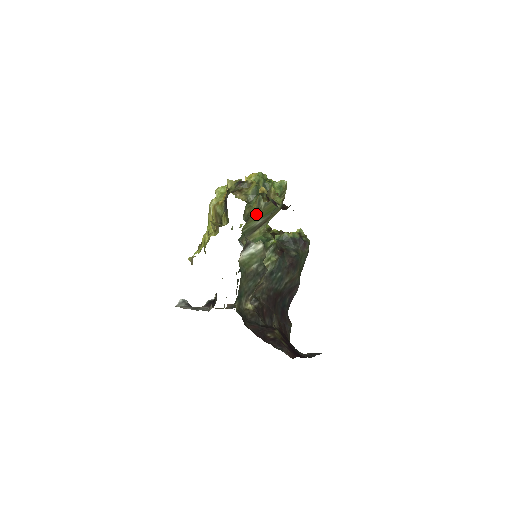
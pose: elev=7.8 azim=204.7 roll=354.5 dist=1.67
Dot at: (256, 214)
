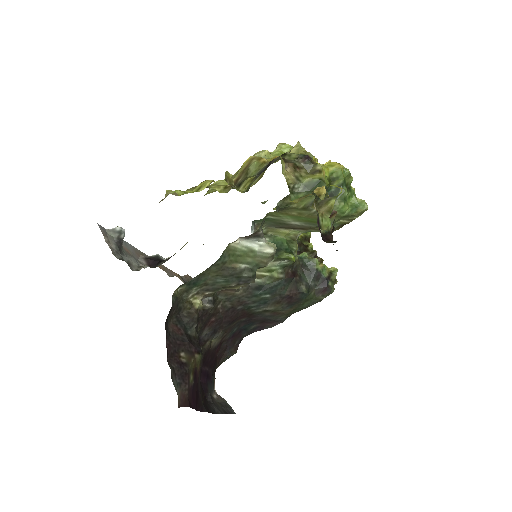
Dot at: (299, 211)
